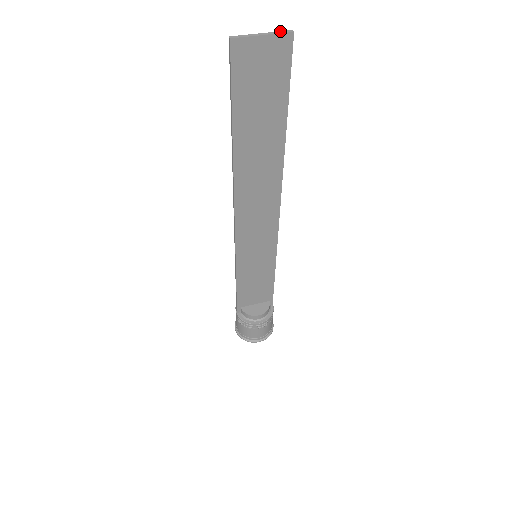
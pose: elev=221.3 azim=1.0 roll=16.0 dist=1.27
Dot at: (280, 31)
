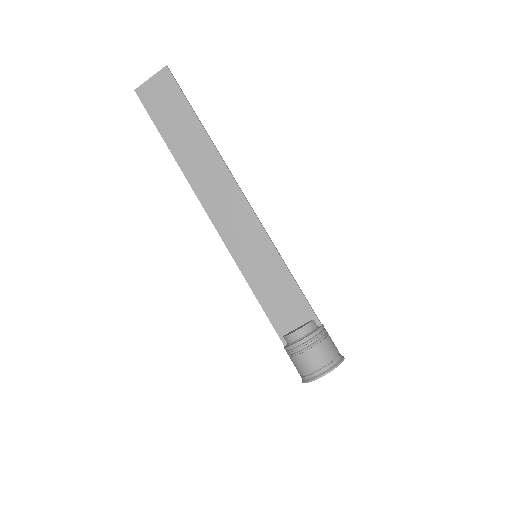
Dot at: (161, 71)
